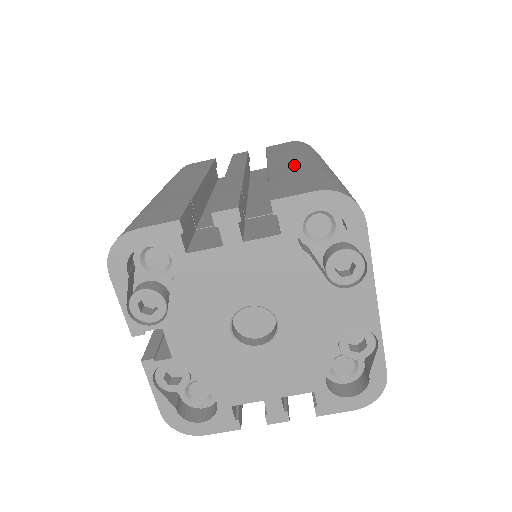
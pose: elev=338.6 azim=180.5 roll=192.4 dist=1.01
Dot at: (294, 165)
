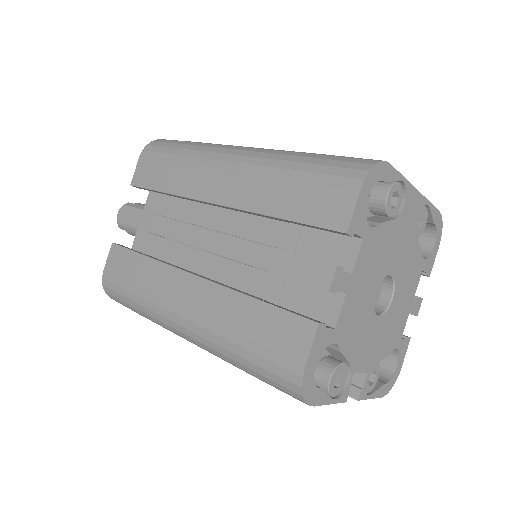
Dot at: (247, 182)
